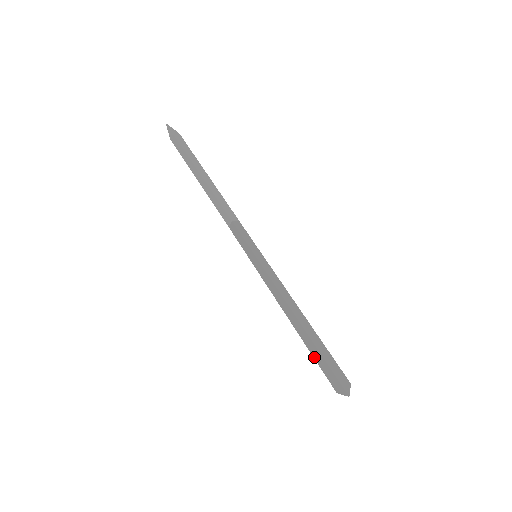
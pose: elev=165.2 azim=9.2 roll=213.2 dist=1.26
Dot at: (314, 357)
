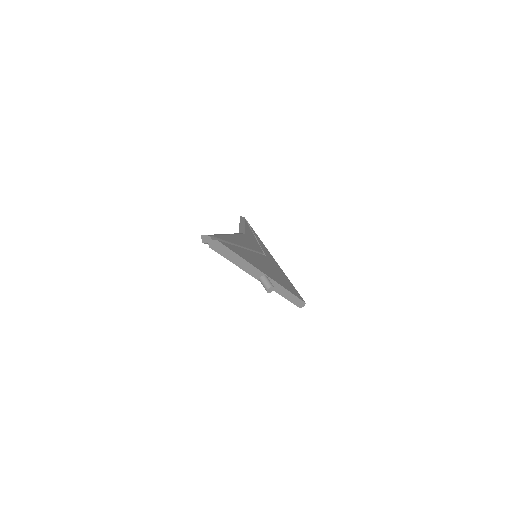
Dot at: occluded
